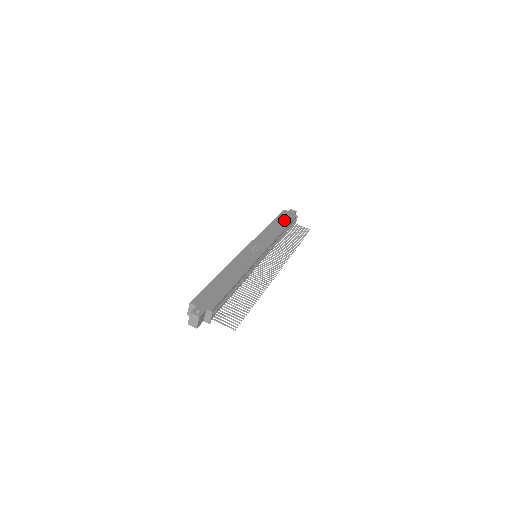
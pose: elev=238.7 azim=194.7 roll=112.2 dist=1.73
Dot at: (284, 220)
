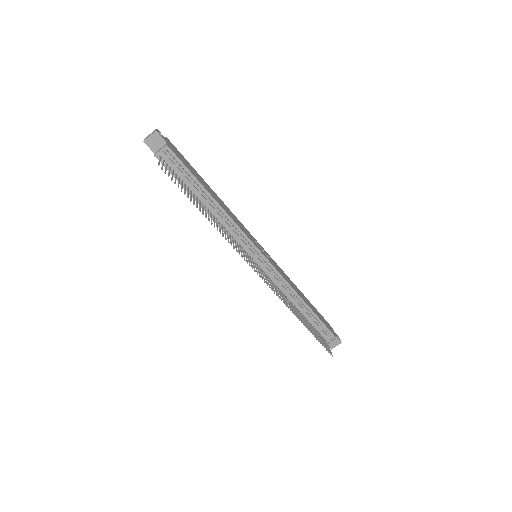
Dot at: (319, 315)
